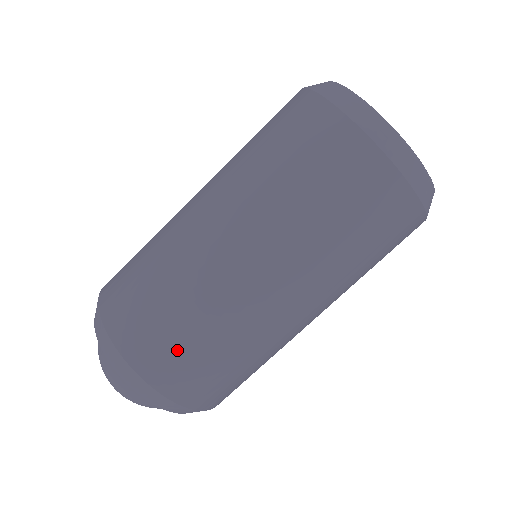
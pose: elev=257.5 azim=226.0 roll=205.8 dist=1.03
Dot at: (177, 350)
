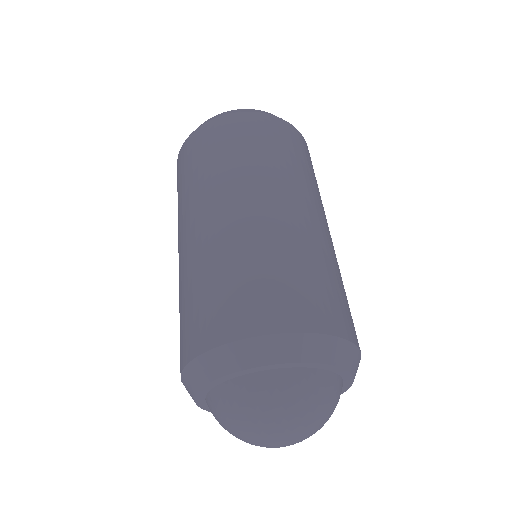
Dot at: (224, 299)
